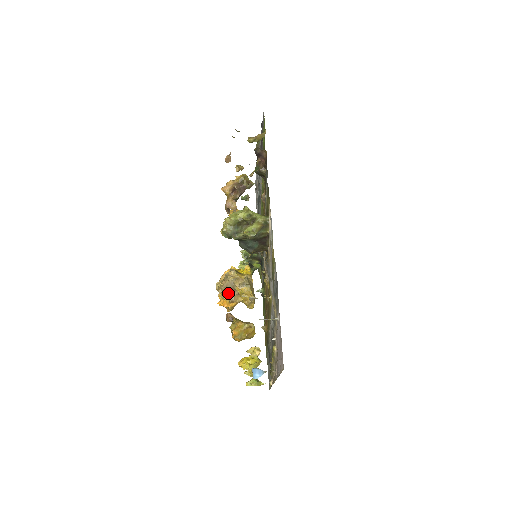
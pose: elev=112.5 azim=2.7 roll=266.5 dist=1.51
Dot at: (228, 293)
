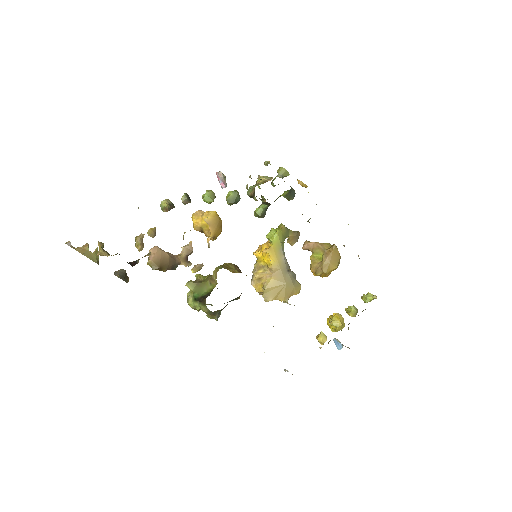
Dot at: occluded
